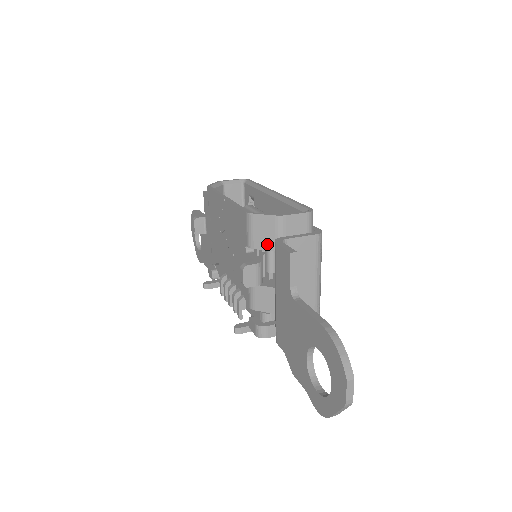
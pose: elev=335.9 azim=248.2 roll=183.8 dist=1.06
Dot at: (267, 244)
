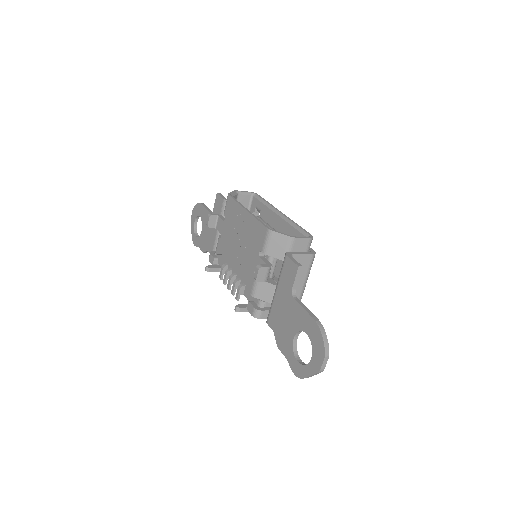
Dot at: (277, 254)
